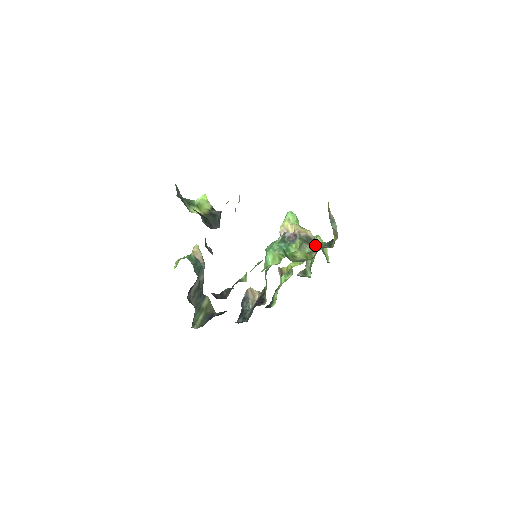
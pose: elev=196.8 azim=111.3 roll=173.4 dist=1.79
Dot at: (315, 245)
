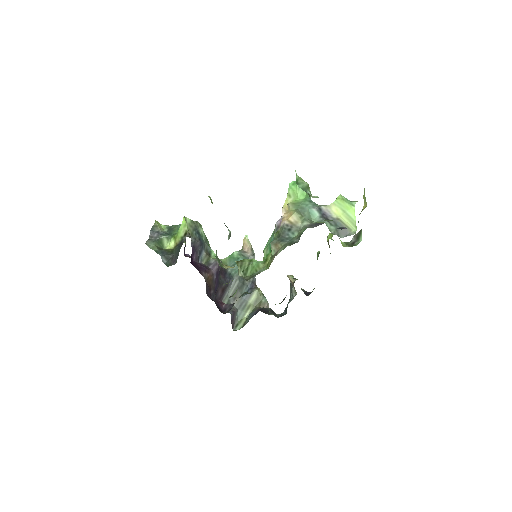
Dot at: (292, 237)
